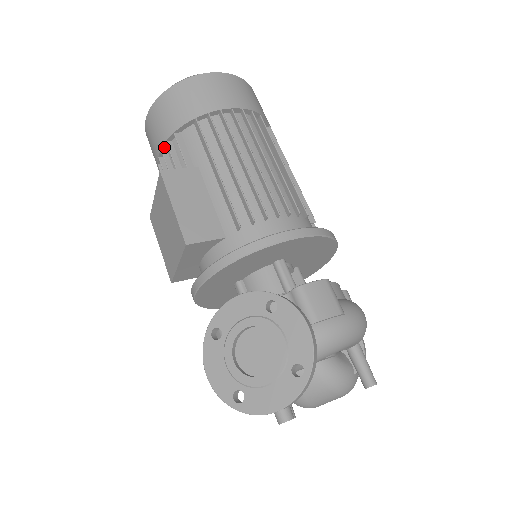
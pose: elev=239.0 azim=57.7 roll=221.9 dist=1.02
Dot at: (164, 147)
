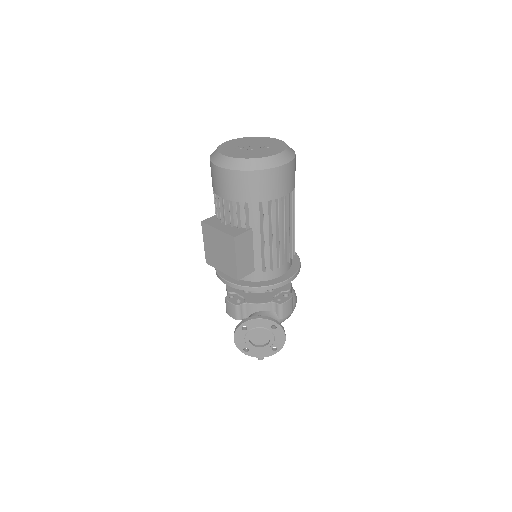
Dot at: (232, 200)
